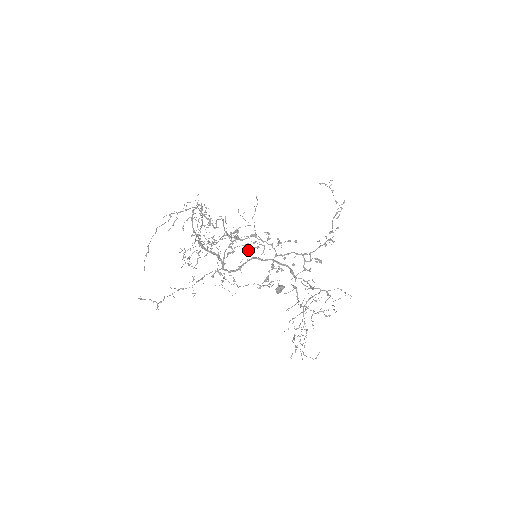
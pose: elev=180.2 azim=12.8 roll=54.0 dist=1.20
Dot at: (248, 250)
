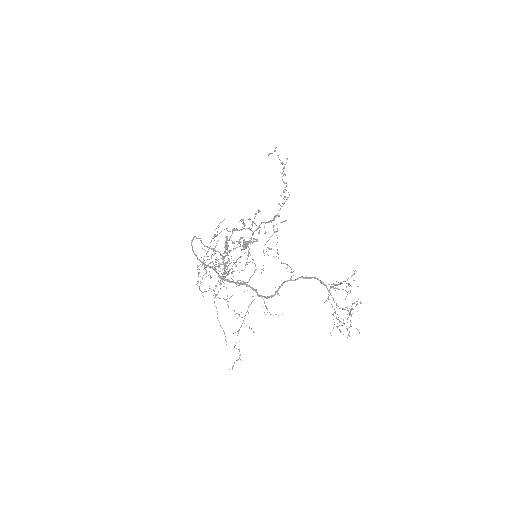
Dot at: occluded
